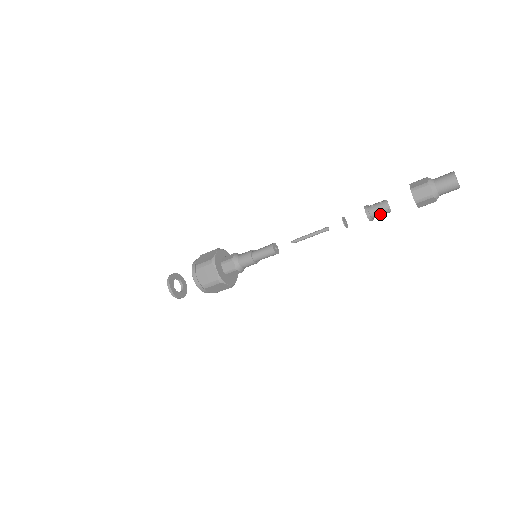
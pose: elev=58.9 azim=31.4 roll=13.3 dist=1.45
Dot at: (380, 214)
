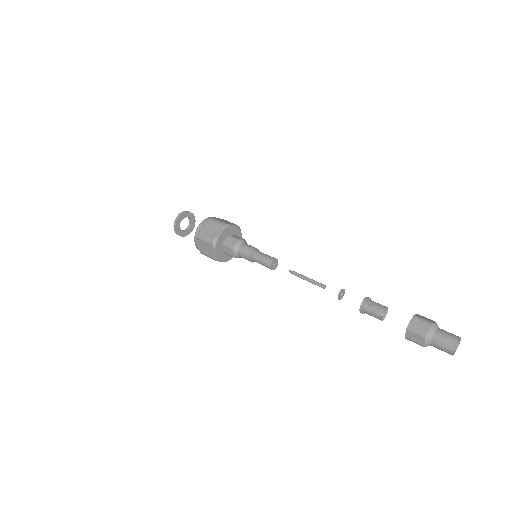
Dot at: (373, 316)
